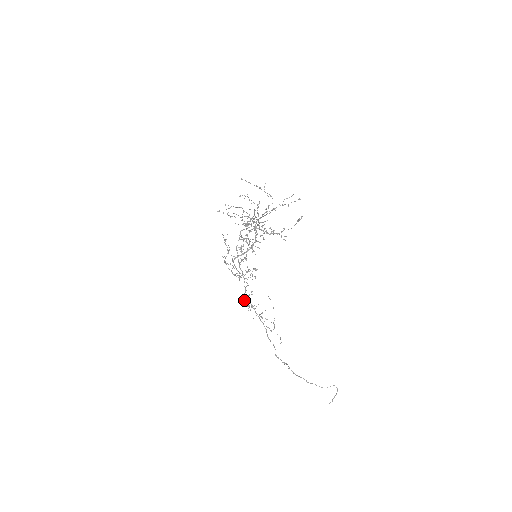
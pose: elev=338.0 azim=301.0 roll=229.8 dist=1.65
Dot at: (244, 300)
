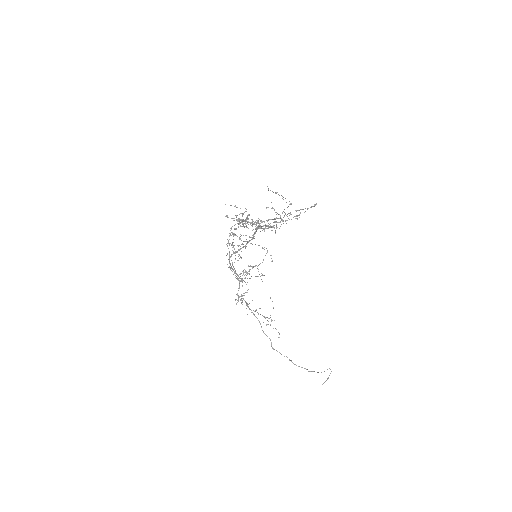
Dot at: (238, 298)
